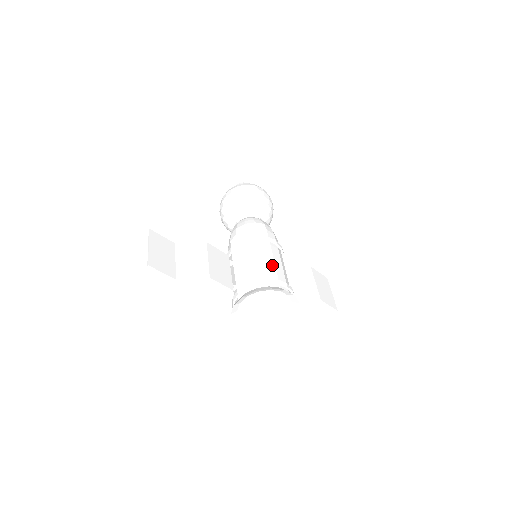
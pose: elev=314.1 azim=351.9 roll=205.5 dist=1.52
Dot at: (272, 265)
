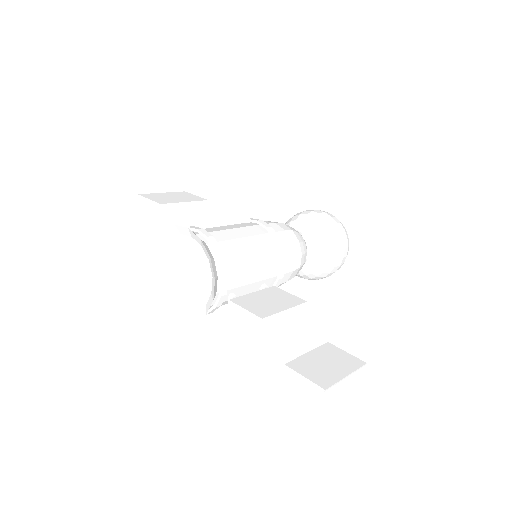
Dot at: (234, 235)
